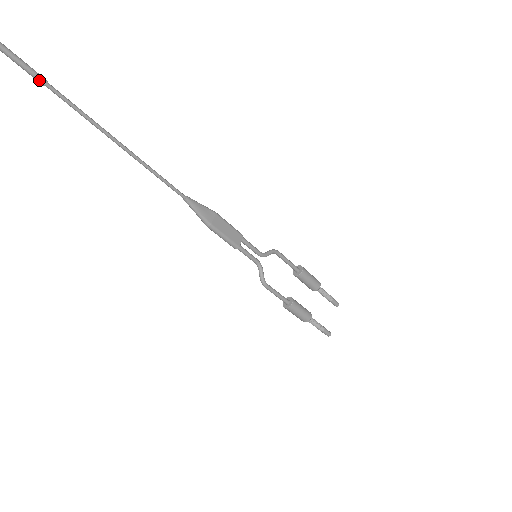
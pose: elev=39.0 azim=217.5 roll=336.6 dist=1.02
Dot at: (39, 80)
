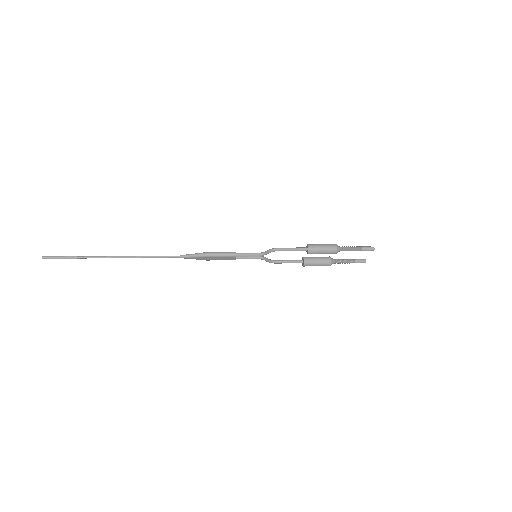
Dot at: occluded
